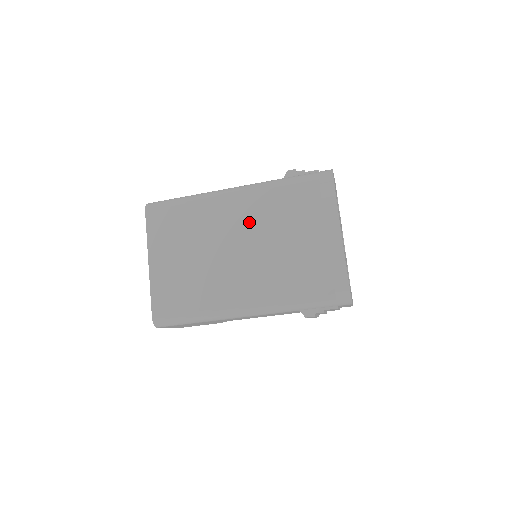
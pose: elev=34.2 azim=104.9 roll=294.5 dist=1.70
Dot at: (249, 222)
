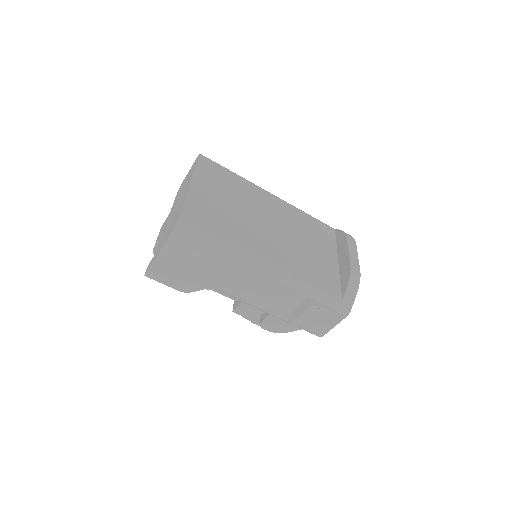
Dot at: (284, 218)
